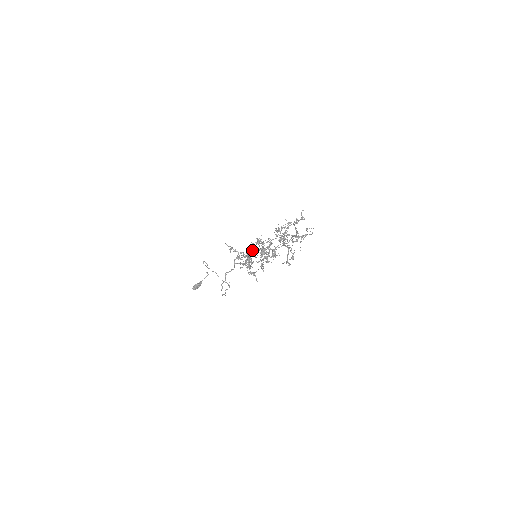
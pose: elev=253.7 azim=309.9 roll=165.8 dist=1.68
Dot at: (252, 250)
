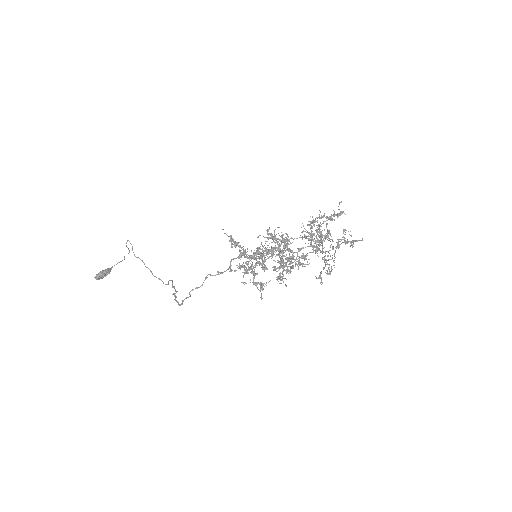
Dot at: (266, 248)
